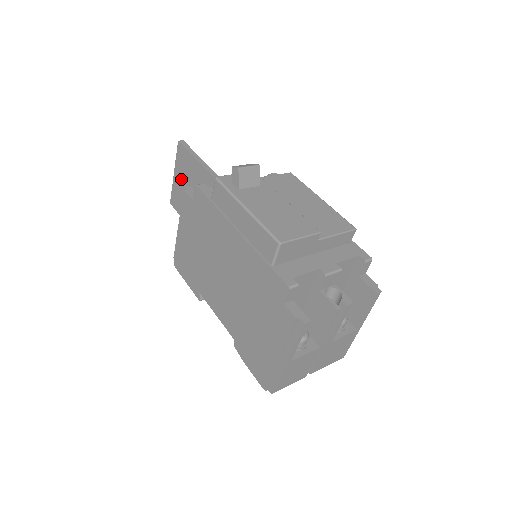
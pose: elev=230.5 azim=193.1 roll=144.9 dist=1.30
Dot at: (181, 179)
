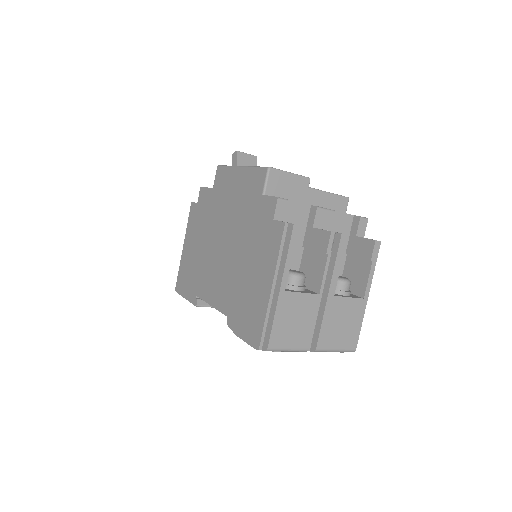
Dot at: occluded
